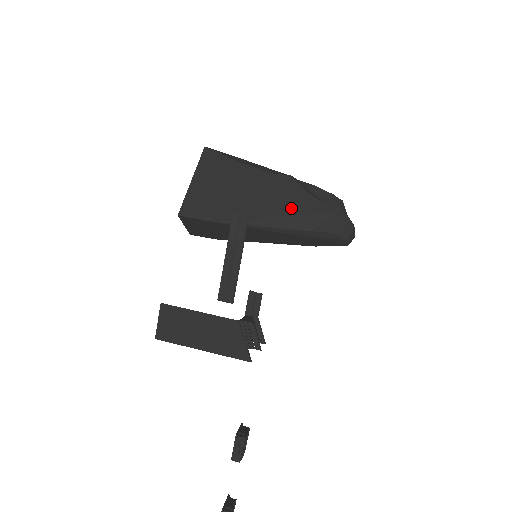
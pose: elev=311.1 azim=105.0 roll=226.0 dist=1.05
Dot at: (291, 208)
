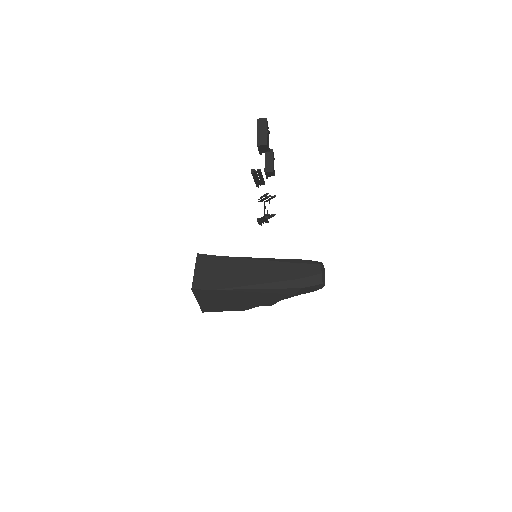
Dot at: occluded
